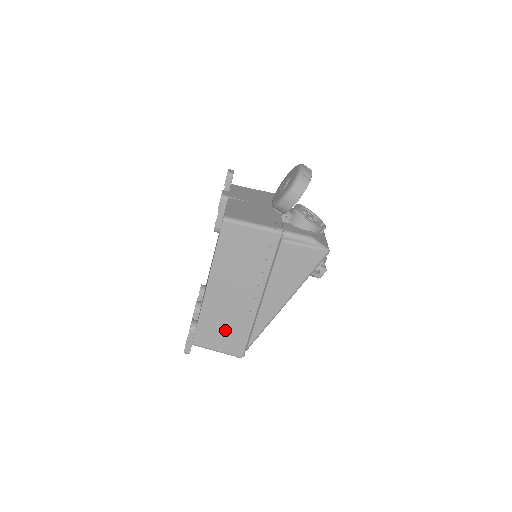
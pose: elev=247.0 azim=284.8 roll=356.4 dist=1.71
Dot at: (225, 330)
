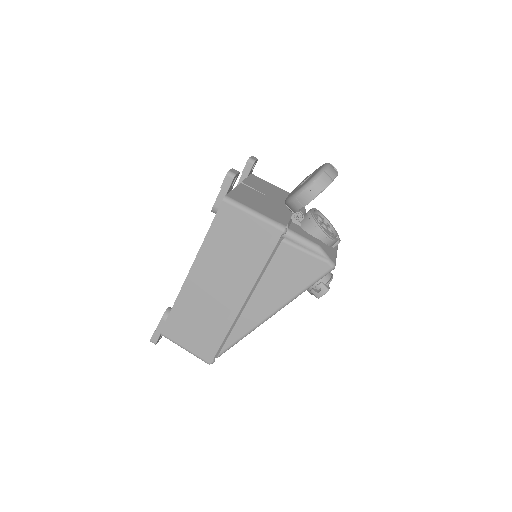
Dot at: (198, 327)
